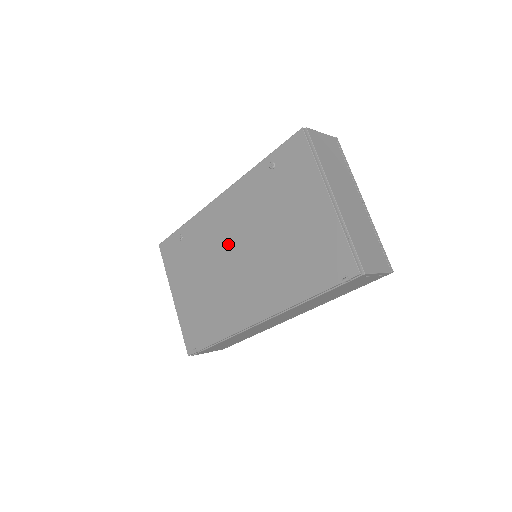
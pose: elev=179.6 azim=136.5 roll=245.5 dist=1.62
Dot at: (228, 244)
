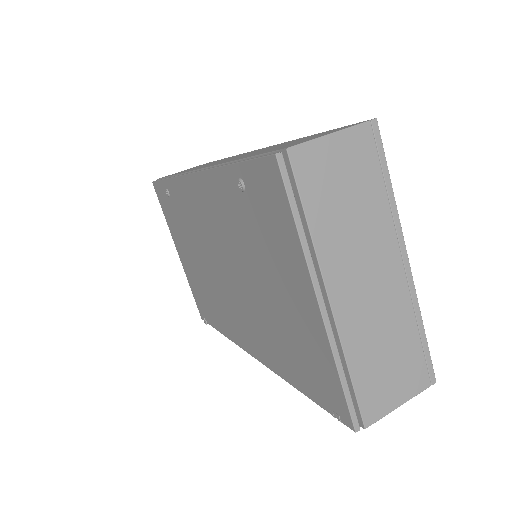
Dot at: (211, 246)
